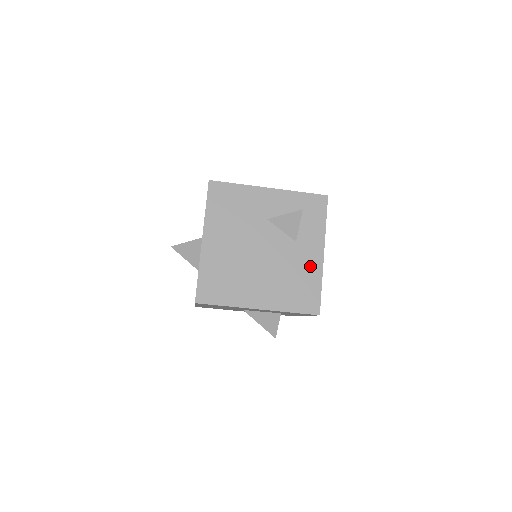
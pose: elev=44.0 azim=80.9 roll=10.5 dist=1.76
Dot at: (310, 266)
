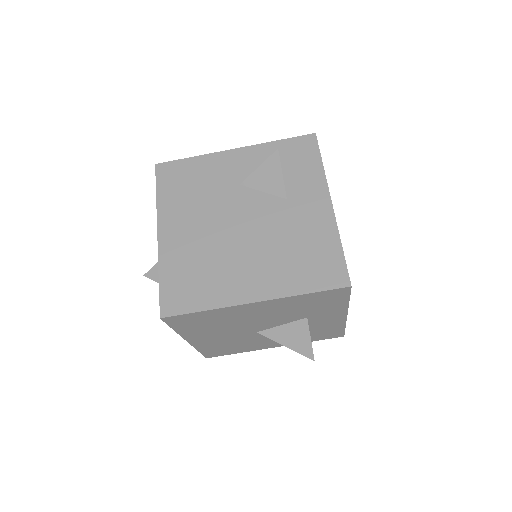
Dot at: (316, 224)
